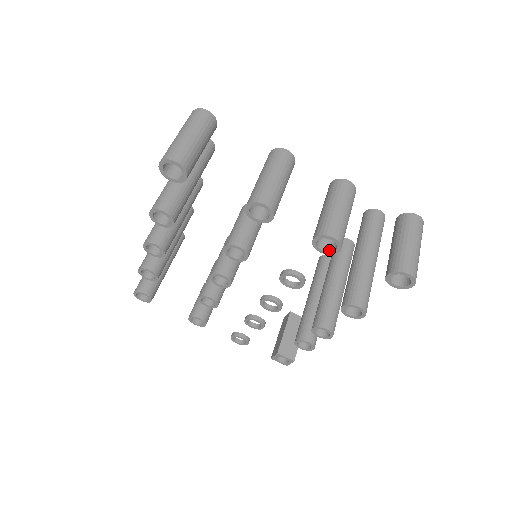
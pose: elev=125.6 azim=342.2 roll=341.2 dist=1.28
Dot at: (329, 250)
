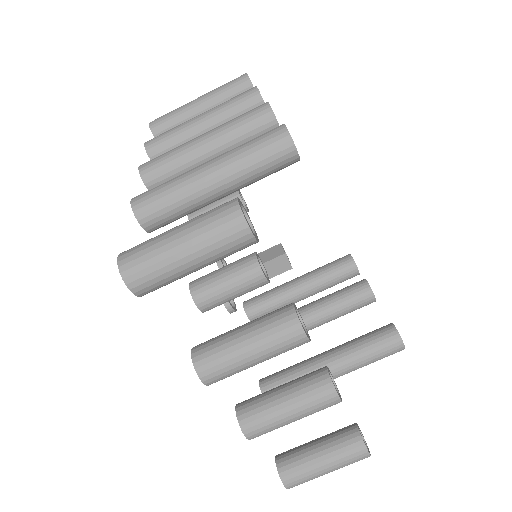
Dot at: occluded
